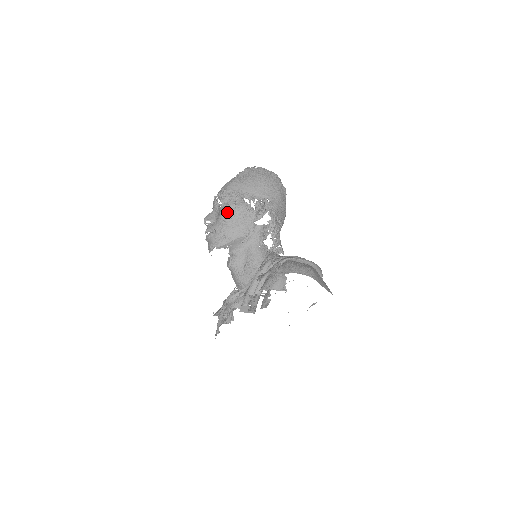
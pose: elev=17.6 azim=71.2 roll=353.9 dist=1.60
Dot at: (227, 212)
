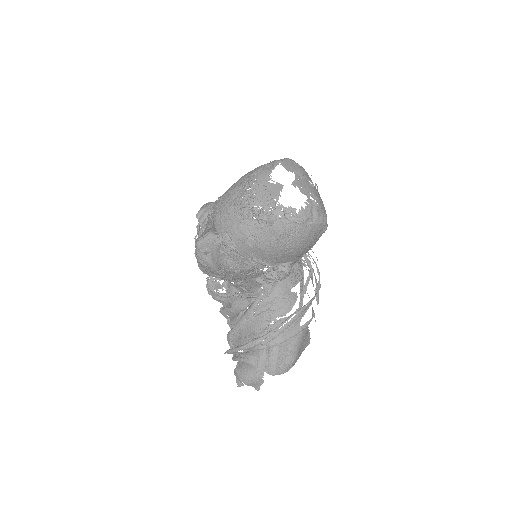
Dot at: (227, 272)
